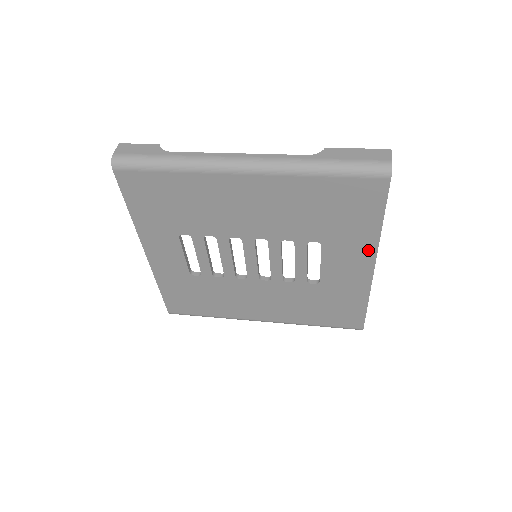
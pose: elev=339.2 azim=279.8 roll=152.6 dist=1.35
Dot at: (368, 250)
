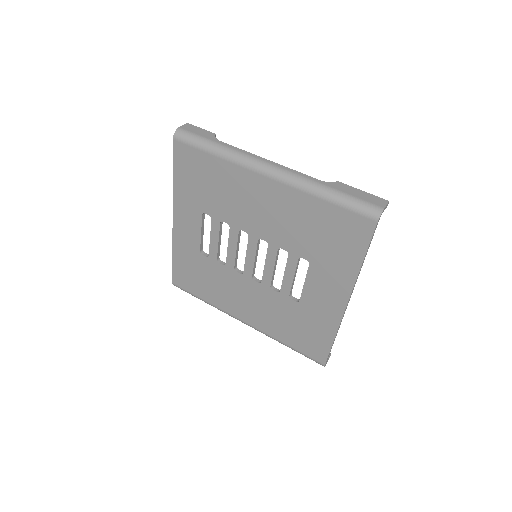
Dot at: (346, 284)
